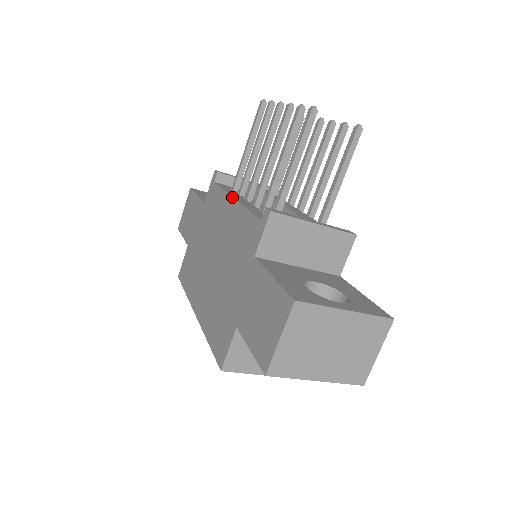
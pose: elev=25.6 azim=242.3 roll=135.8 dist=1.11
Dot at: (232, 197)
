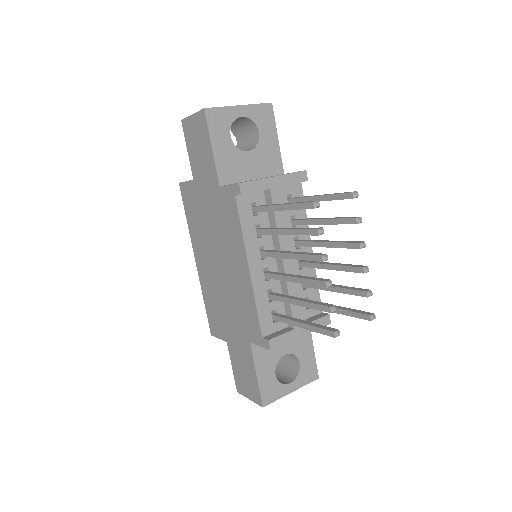
Dot at: (248, 265)
